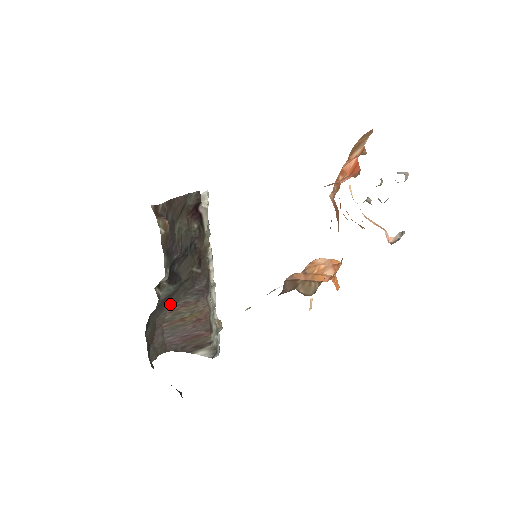
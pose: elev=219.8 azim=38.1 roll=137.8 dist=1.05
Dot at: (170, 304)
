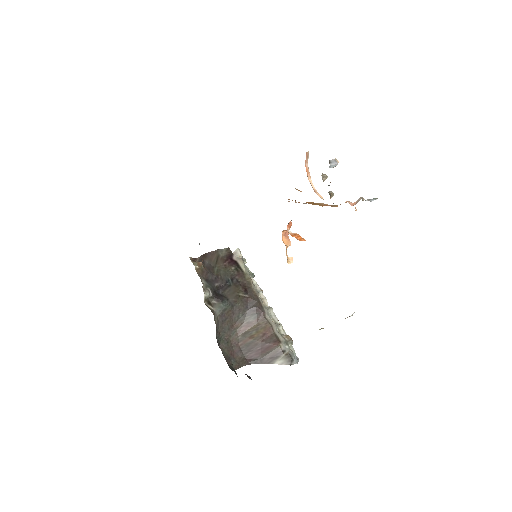
Dot at: (236, 326)
